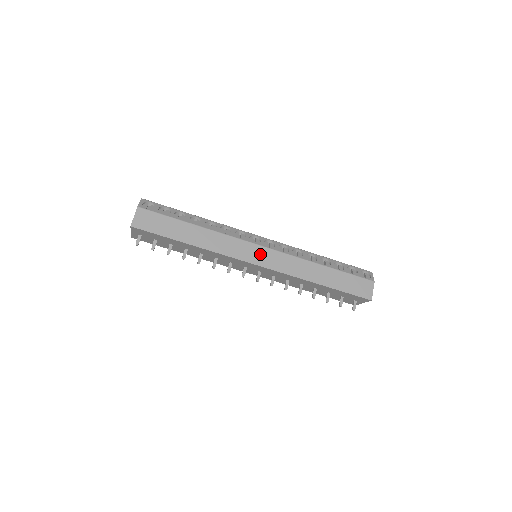
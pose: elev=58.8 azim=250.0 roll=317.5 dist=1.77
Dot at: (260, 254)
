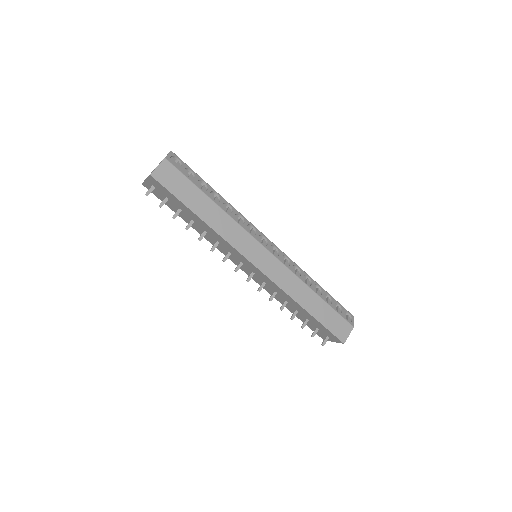
Dot at: (263, 257)
